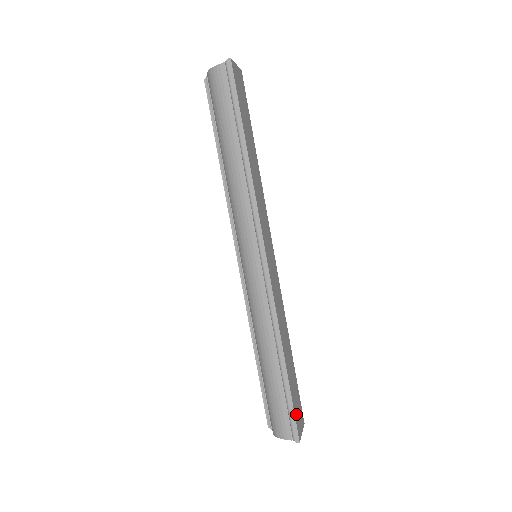
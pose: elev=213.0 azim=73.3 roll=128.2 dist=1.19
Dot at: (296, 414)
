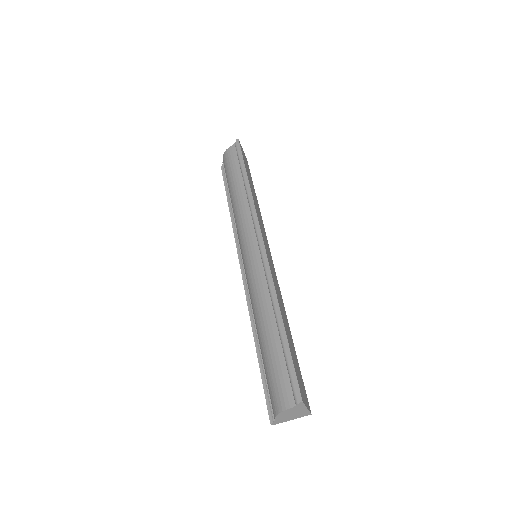
Dot at: (297, 377)
